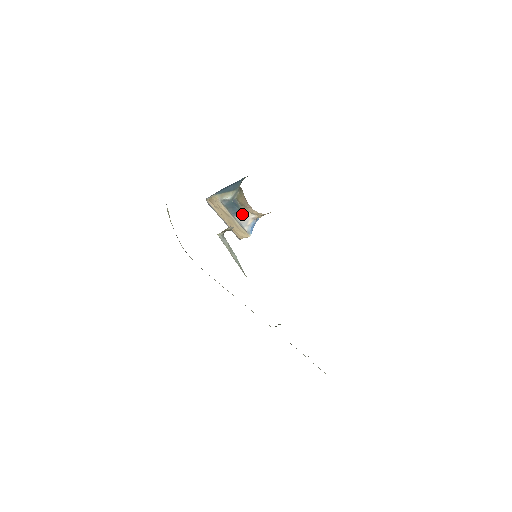
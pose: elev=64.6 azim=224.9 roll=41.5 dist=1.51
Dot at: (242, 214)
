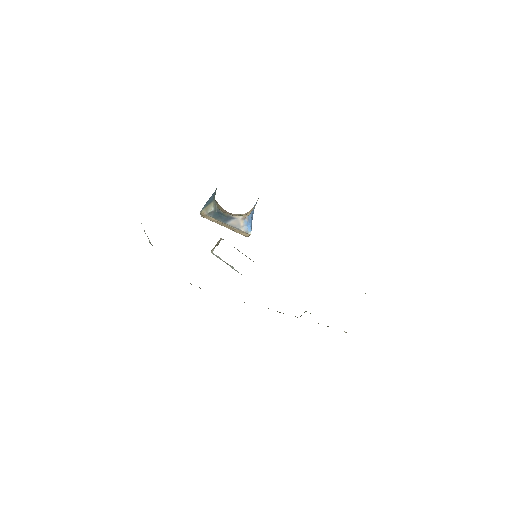
Dot at: (231, 219)
